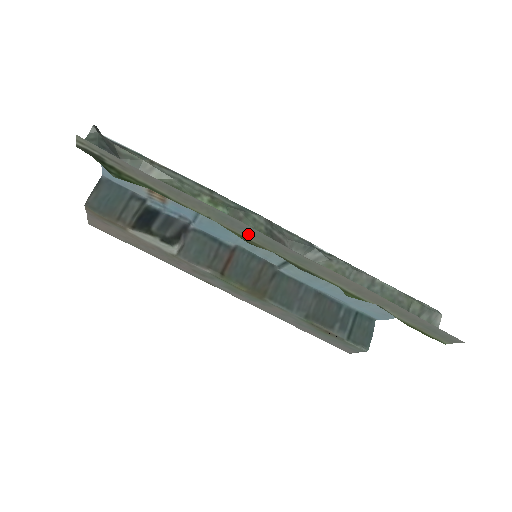
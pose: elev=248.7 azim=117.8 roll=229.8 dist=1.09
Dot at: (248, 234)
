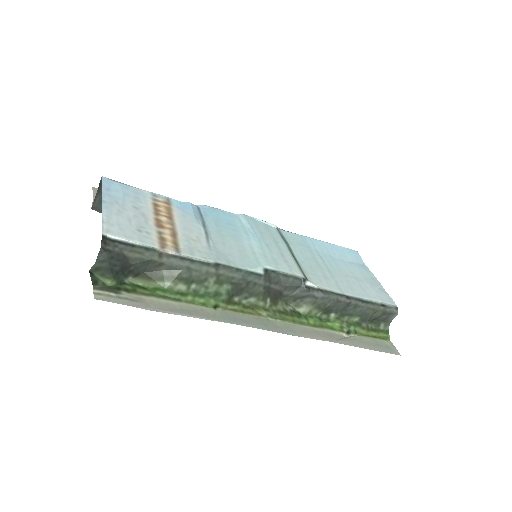
Dot at: (247, 319)
